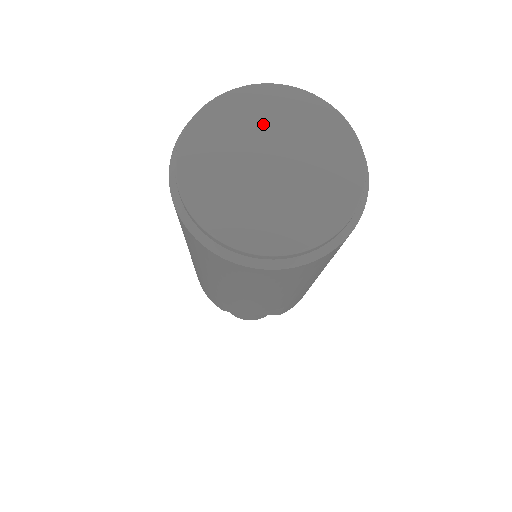
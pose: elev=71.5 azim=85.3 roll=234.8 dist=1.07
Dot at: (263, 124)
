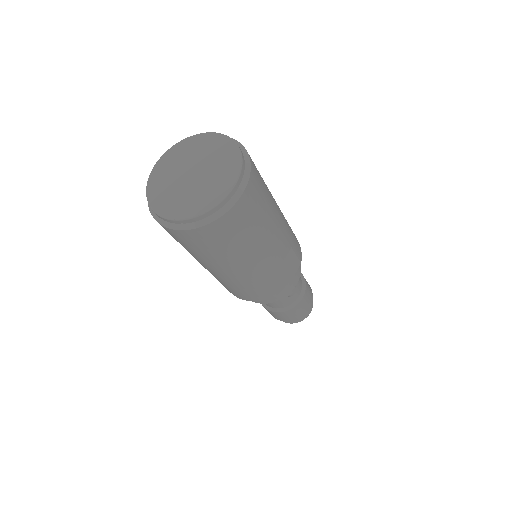
Dot at: (173, 170)
